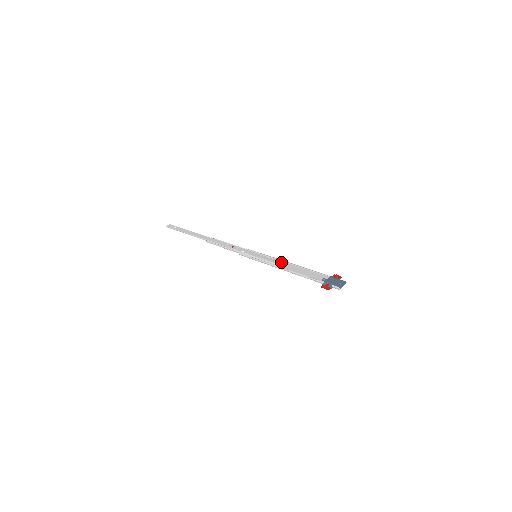
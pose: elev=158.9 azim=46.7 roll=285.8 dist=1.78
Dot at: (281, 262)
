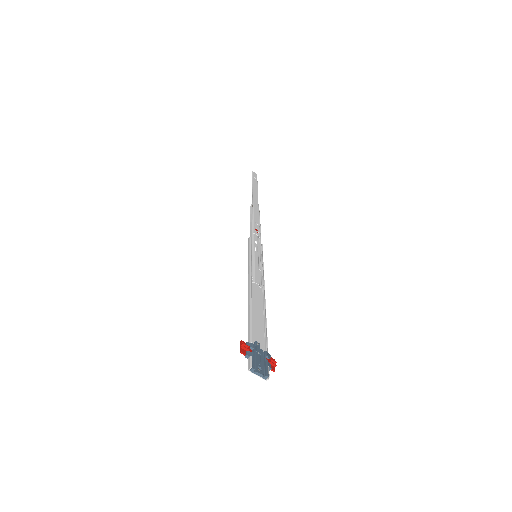
Dot at: (261, 285)
